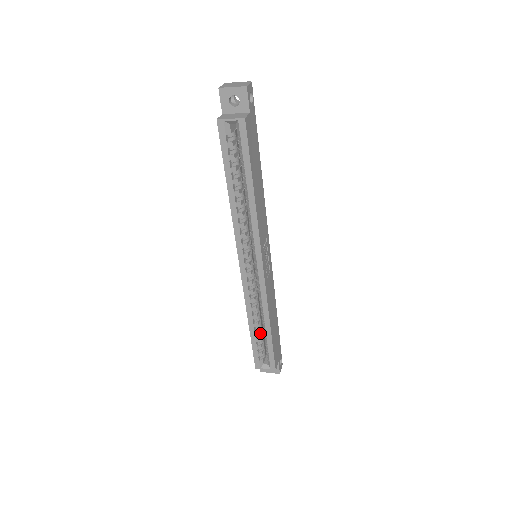
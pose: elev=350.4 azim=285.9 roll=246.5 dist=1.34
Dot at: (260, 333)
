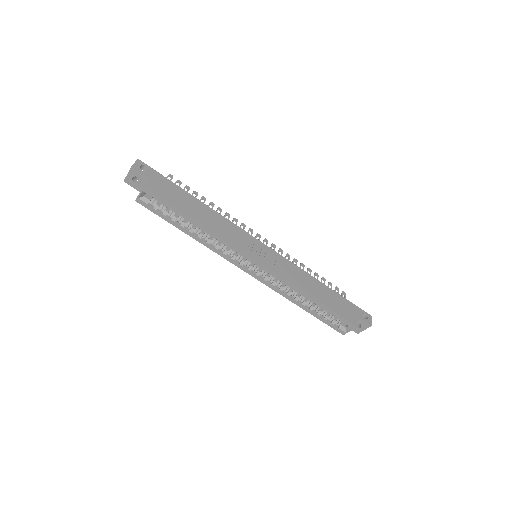
Dot at: (316, 307)
